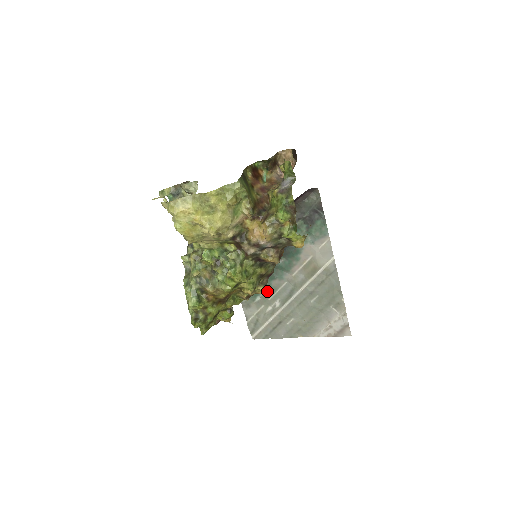
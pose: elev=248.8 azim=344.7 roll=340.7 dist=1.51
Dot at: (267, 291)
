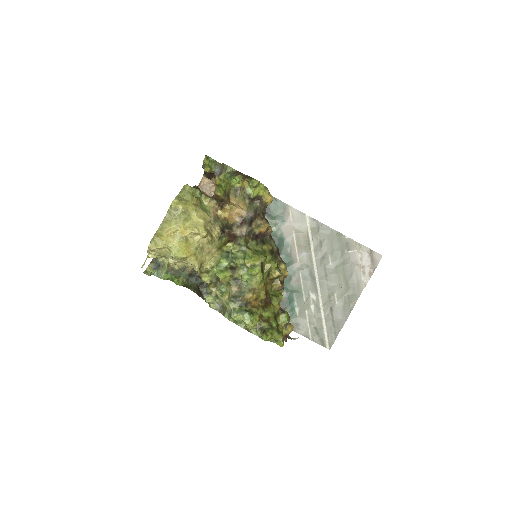
Dot at: (296, 296)
